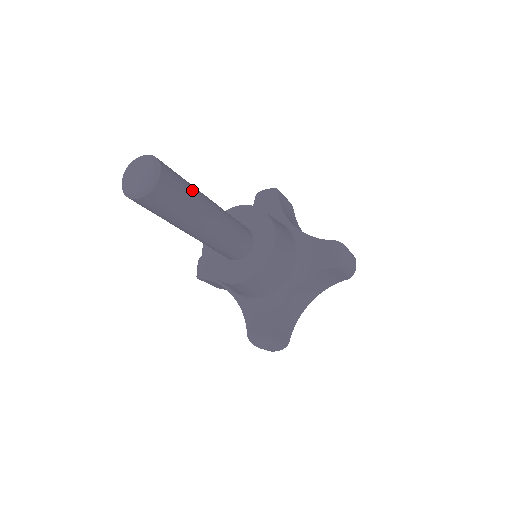
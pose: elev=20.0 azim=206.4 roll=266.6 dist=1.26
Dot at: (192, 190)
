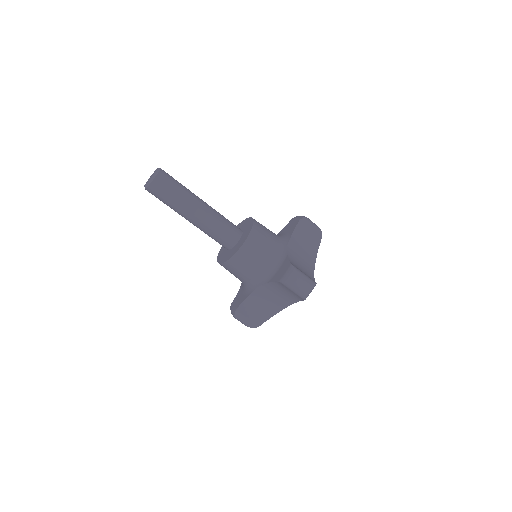
Dot at: occluded
